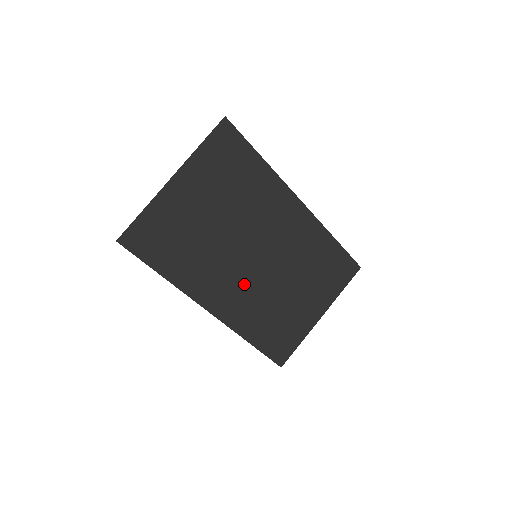
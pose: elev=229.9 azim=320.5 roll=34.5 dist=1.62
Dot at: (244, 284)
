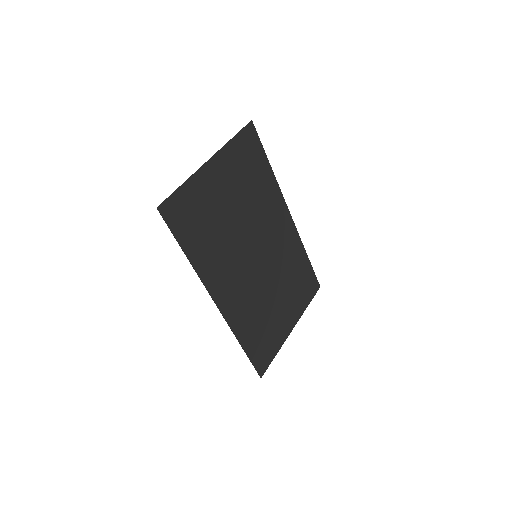
Dot at: (245, 282)
